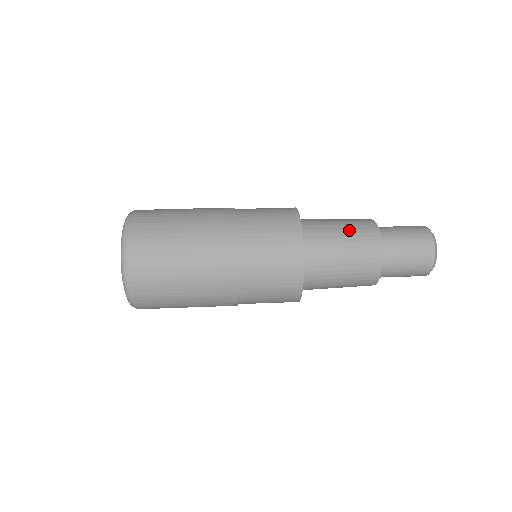
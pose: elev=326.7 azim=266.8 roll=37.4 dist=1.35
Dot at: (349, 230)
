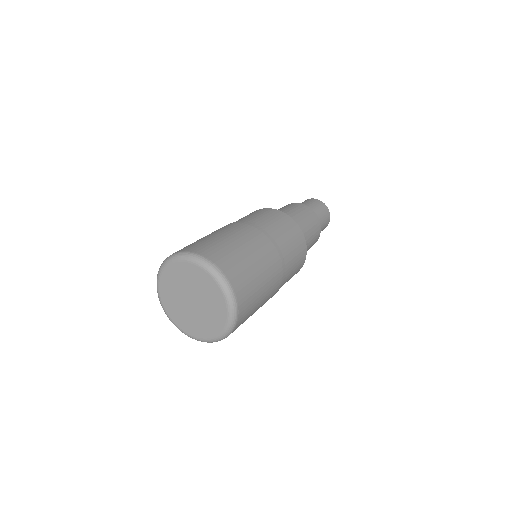
Dot at: (304, 216)
